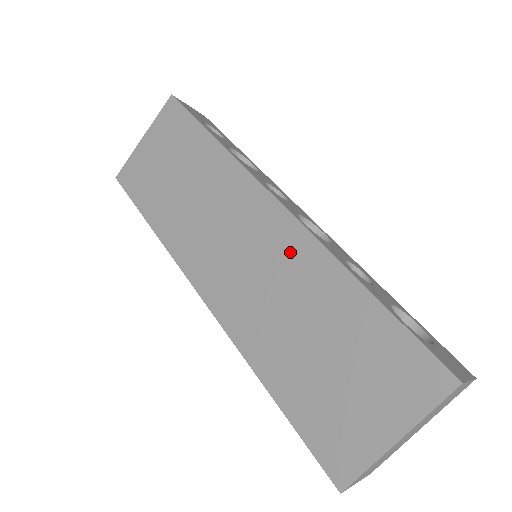
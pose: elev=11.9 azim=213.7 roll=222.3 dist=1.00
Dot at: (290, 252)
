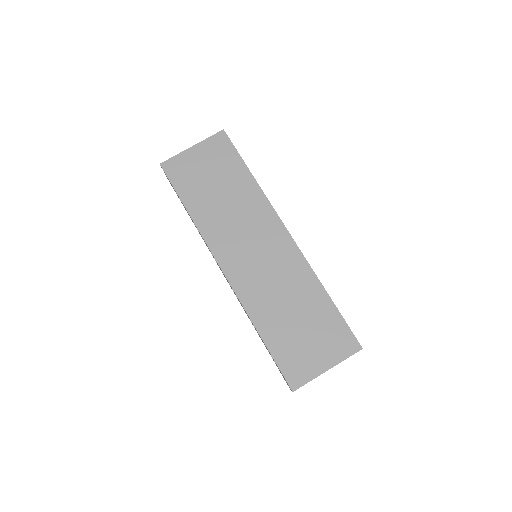
Dot at: (290, 264)
